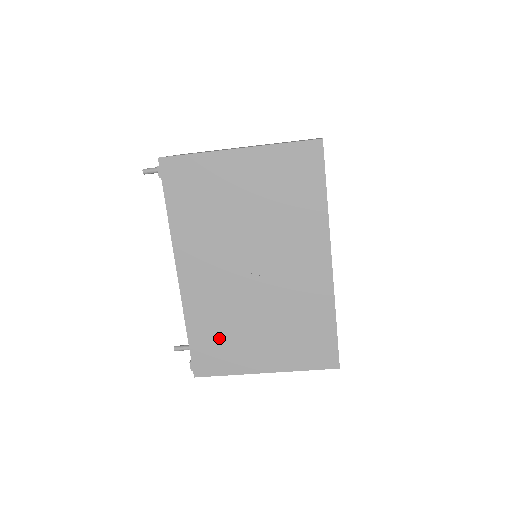
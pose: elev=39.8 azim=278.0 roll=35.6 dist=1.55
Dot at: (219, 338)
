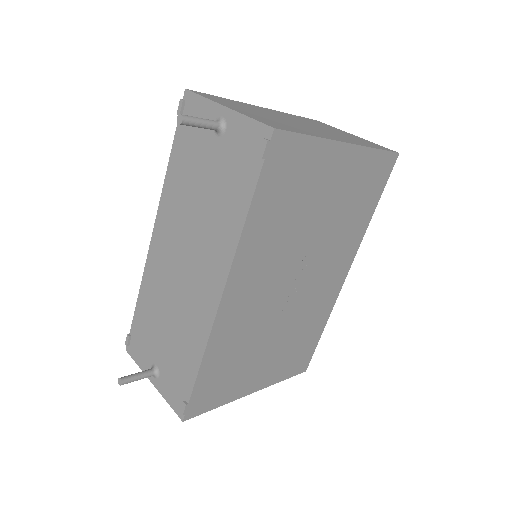
Dot at: (229, 367)
